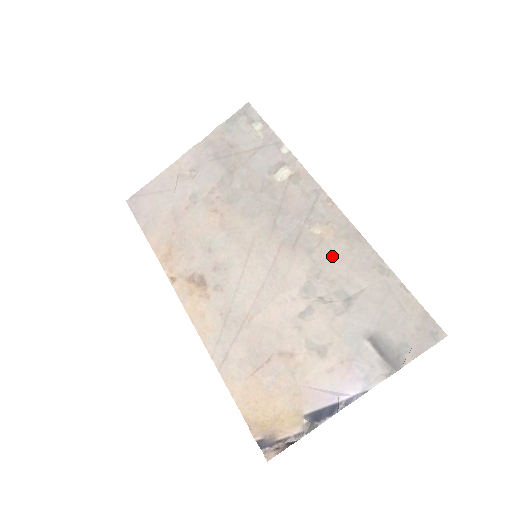
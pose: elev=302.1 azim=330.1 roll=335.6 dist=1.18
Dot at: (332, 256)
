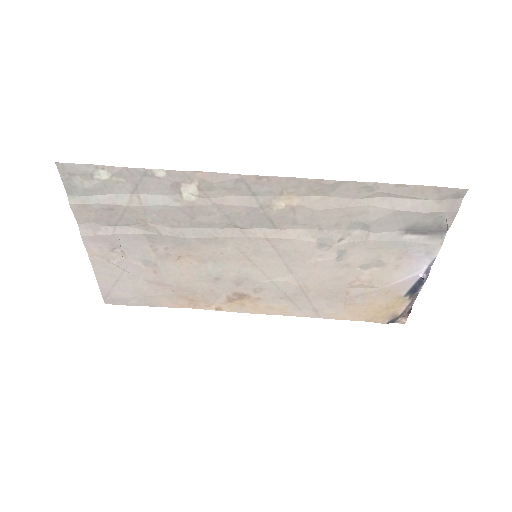
Dot at: (316, 212)
